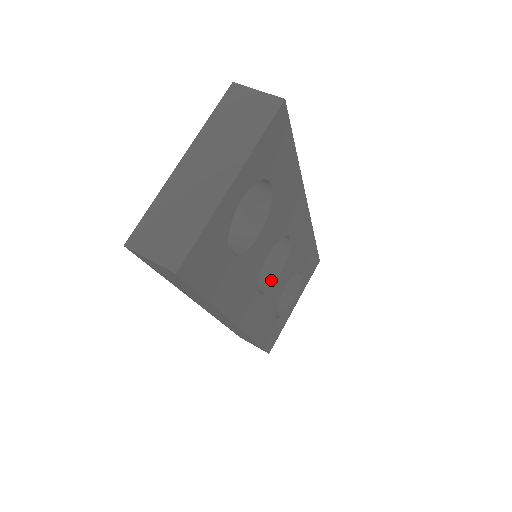
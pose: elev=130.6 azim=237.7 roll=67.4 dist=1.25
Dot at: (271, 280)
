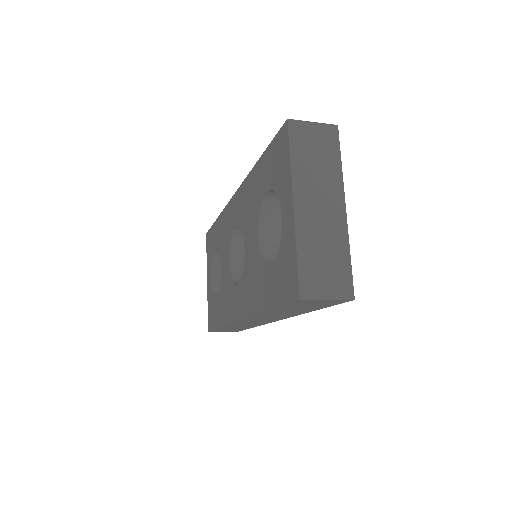
Dot at: occluded
